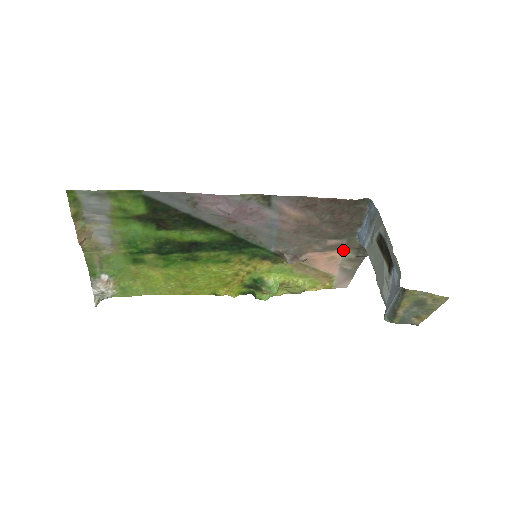
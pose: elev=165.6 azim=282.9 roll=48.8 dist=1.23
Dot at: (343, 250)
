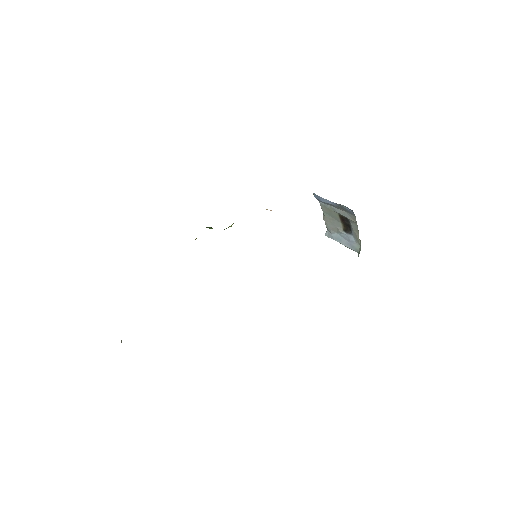
Dot at: occluded
